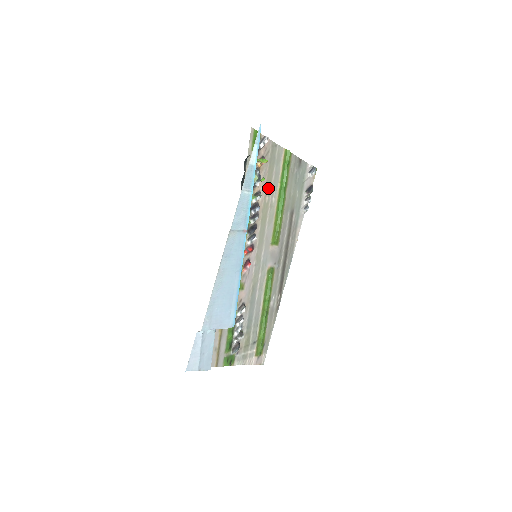
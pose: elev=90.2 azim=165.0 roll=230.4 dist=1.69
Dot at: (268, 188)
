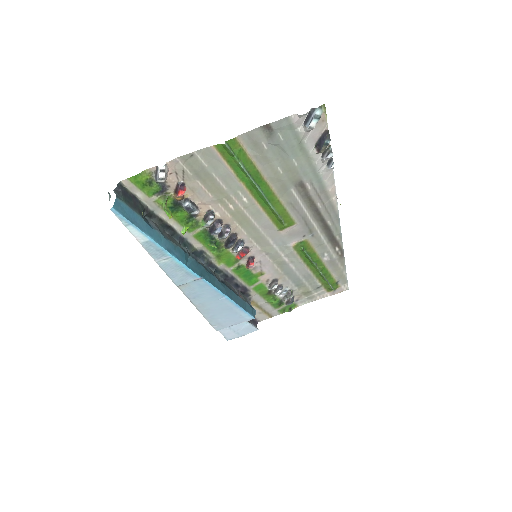
Dot at: (223, 198)
